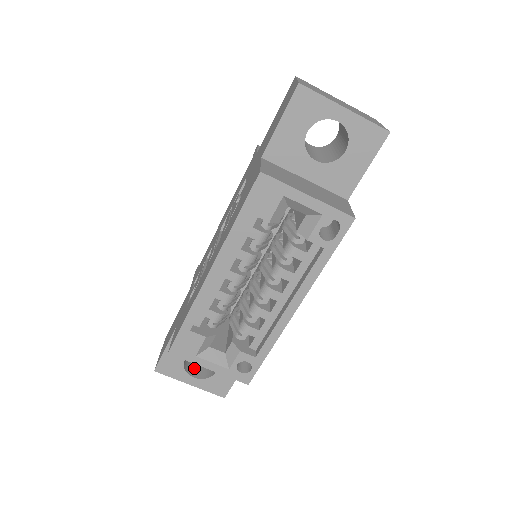
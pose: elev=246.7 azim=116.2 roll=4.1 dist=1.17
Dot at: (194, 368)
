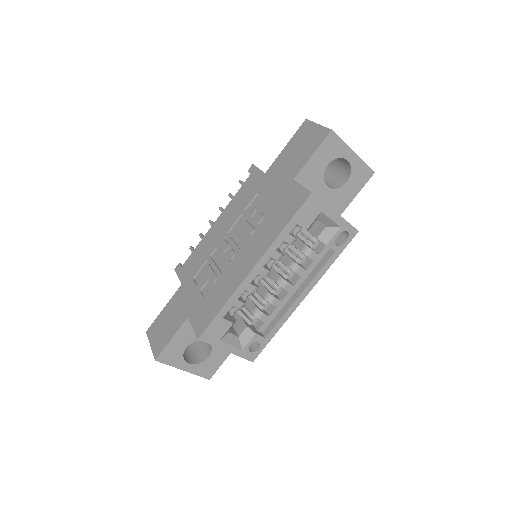
Dot at: (185, 355)
